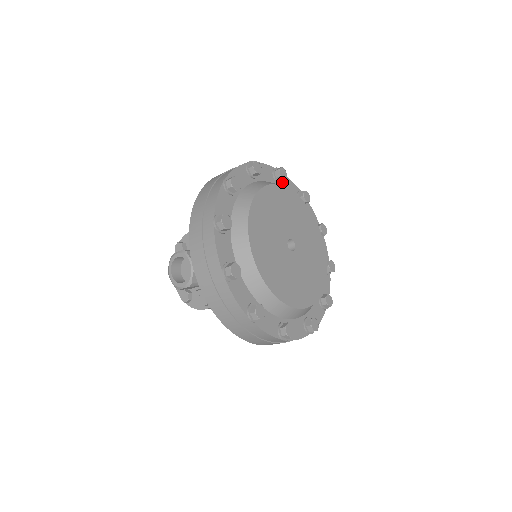
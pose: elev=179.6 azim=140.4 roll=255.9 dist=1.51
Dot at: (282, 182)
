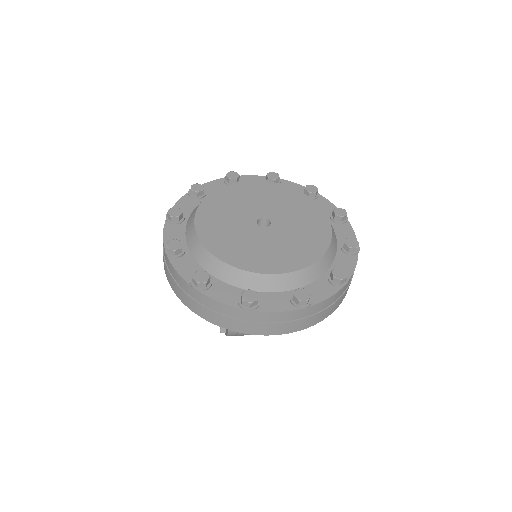
Dot at: occluded
